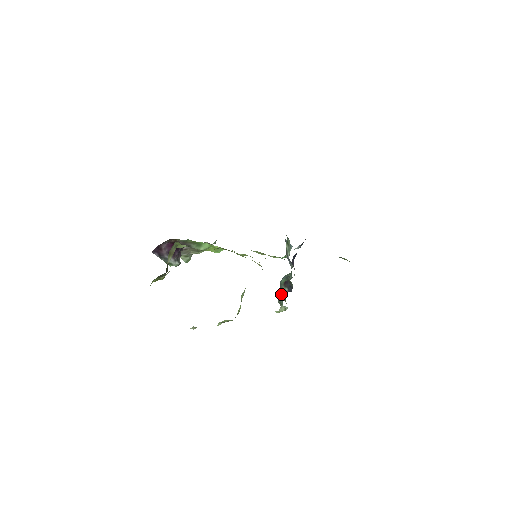
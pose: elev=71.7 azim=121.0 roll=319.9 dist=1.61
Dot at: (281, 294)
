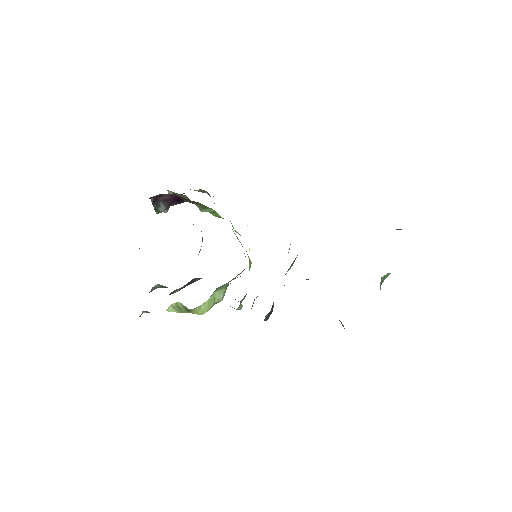
Dot at: (252, 305)
